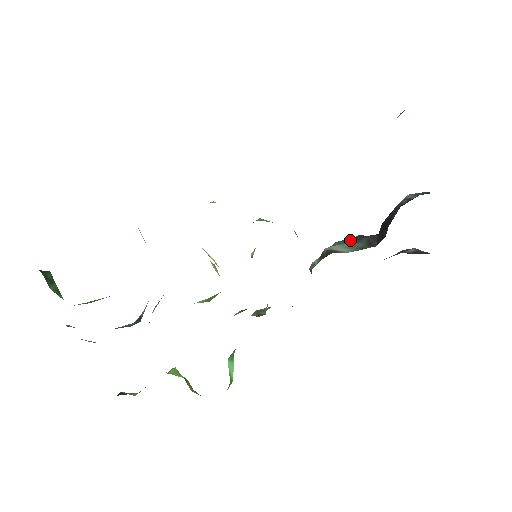
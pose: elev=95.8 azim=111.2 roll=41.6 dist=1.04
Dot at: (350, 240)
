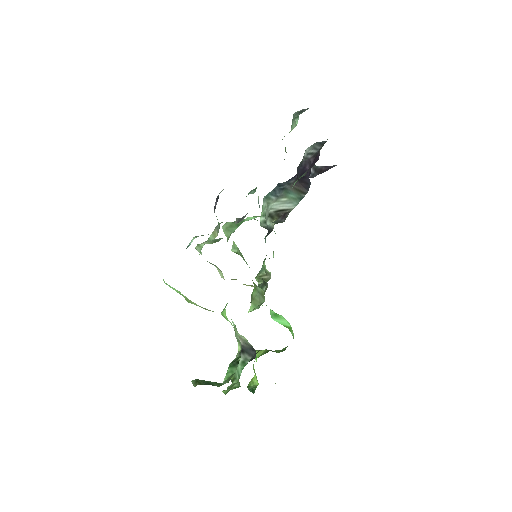
Dot at: (277, 193)
